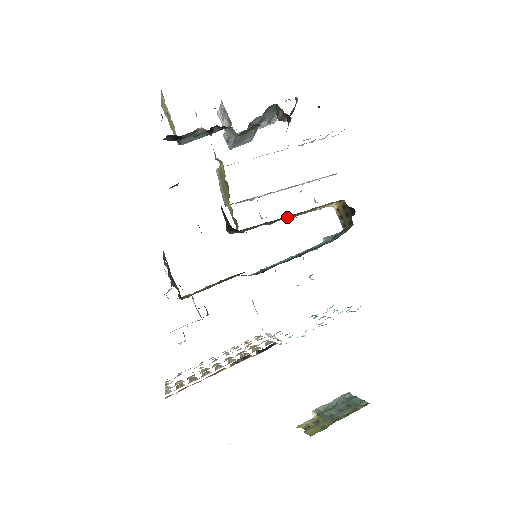
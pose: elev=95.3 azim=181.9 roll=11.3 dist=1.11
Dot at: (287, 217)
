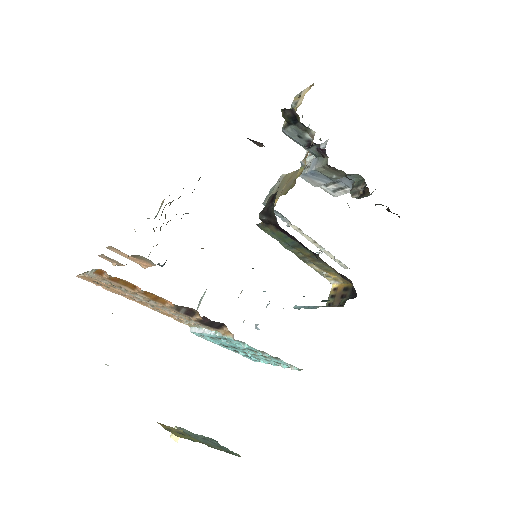
Dot at: (301, 255)
